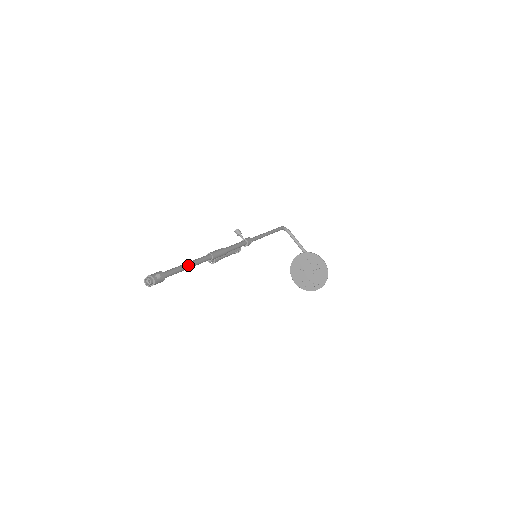
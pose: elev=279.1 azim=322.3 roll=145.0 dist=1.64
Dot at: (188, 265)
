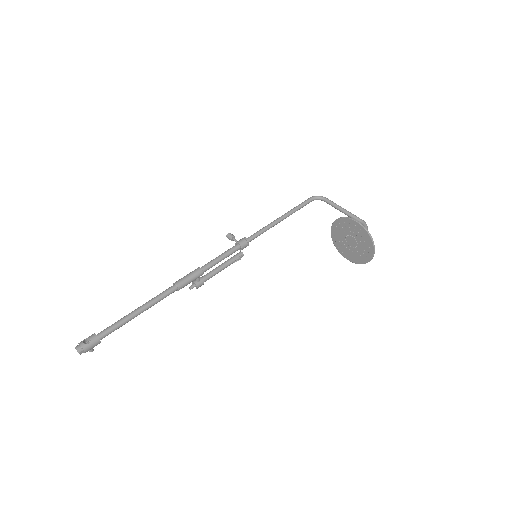
Dot at: (137, 311)
